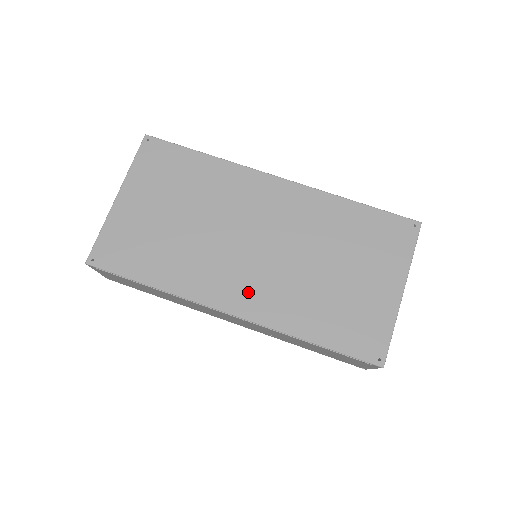
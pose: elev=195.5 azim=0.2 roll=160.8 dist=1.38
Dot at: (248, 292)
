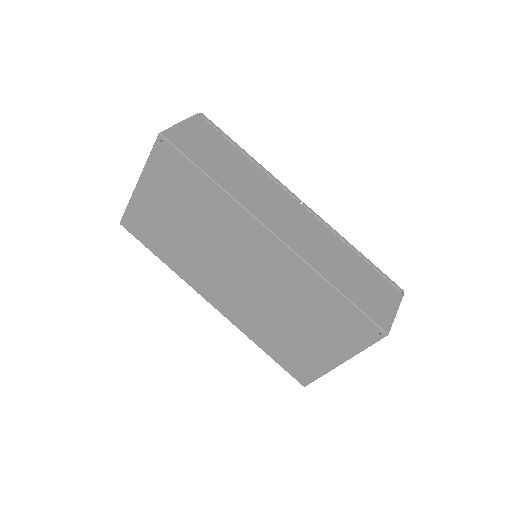
Dot at: (226, 300)
